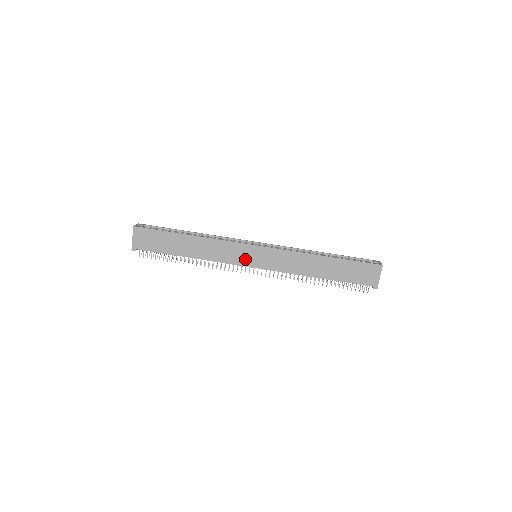
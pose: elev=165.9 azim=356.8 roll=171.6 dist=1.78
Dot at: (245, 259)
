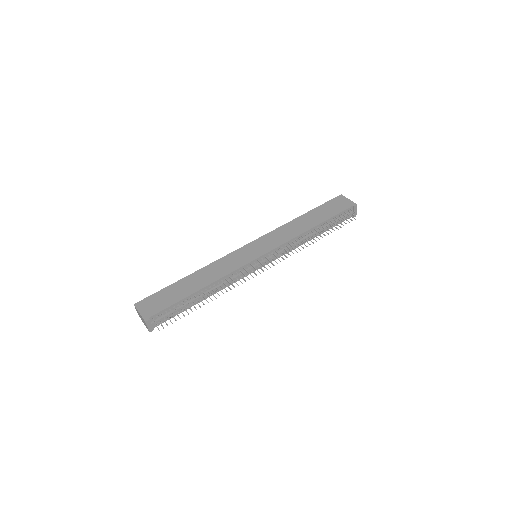
Dot at: (248, 257)
